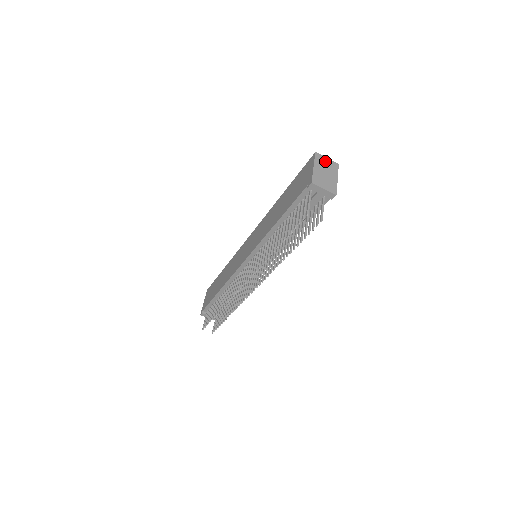
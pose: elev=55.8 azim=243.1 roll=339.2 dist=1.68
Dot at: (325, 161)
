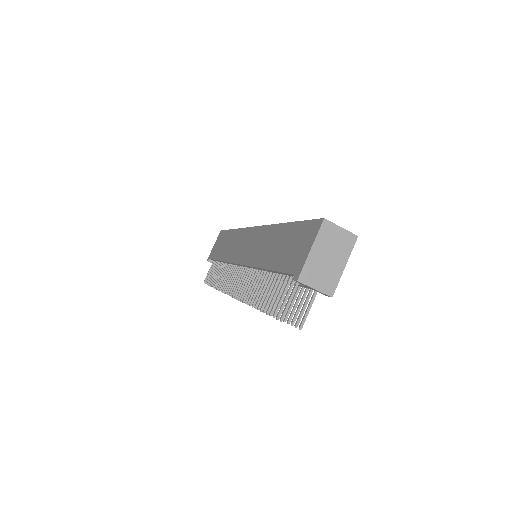
Dot at: (335, 234)
